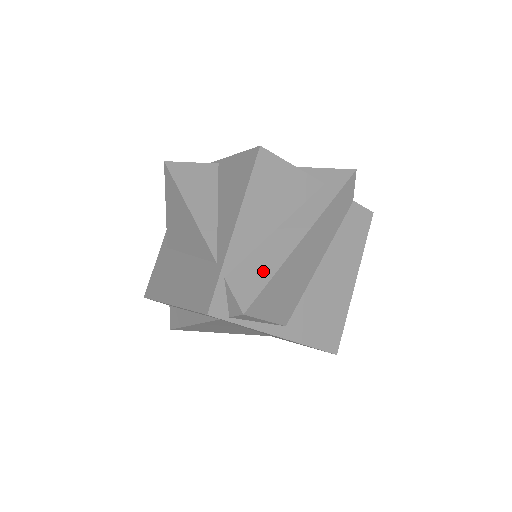
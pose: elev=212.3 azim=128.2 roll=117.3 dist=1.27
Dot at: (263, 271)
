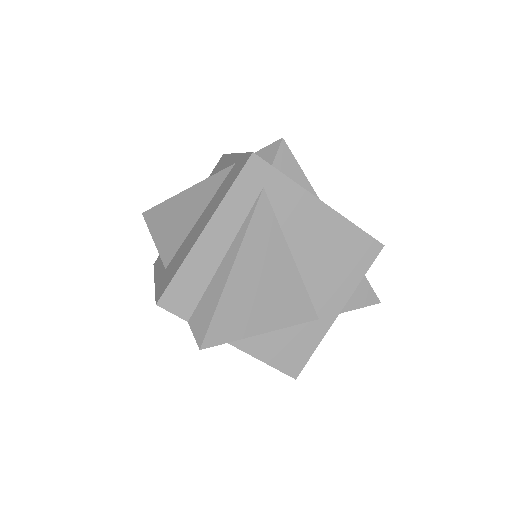
Dot at: occluded
